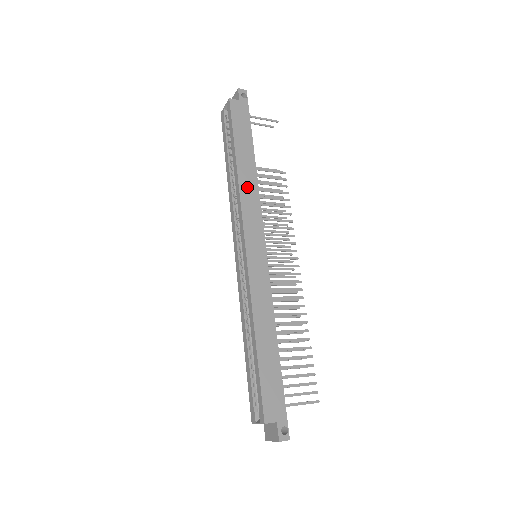
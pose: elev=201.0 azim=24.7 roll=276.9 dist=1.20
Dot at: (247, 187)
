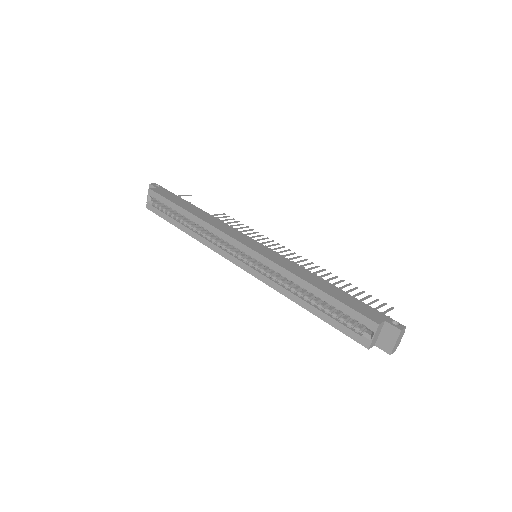
Dot at: (211, 220)
